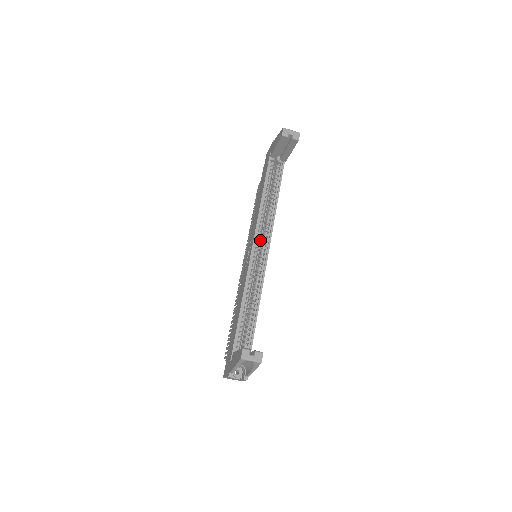
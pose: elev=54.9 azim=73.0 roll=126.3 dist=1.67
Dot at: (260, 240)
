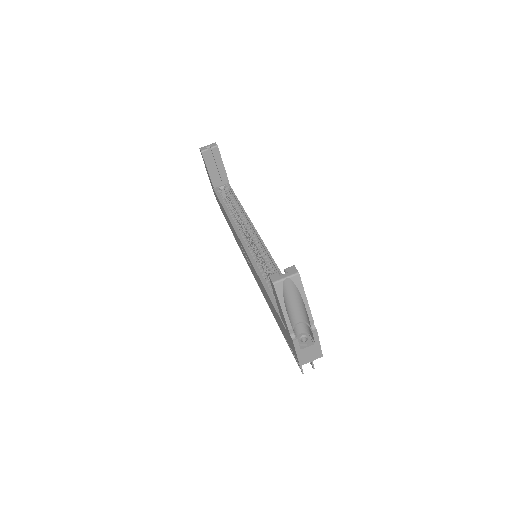
Dot at: occluded
